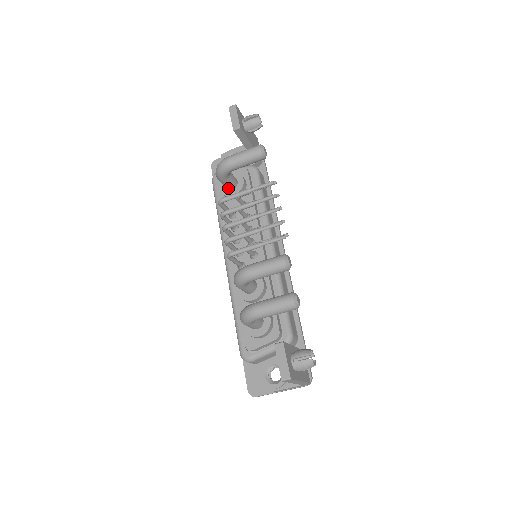
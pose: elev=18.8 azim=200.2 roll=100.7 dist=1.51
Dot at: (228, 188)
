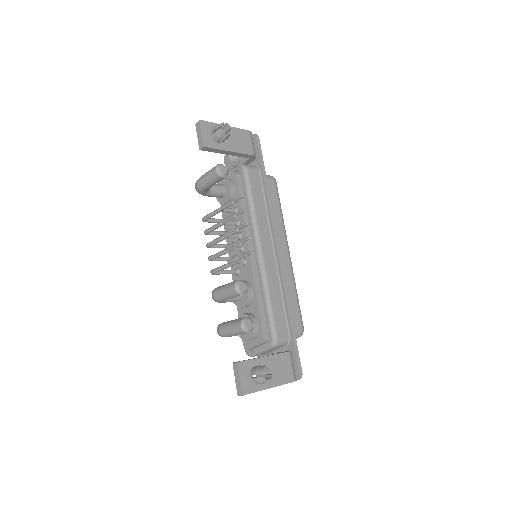
Dot at: (219, 197)
